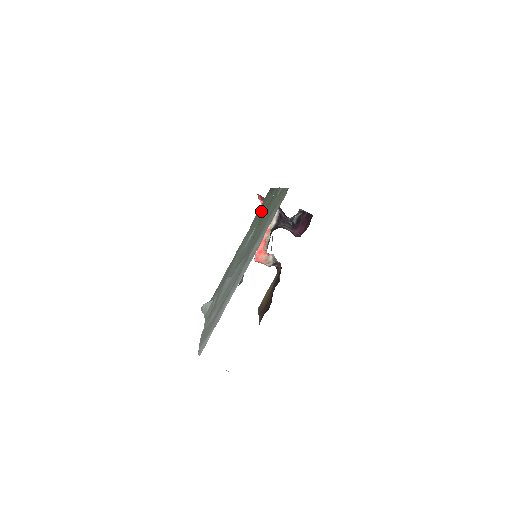
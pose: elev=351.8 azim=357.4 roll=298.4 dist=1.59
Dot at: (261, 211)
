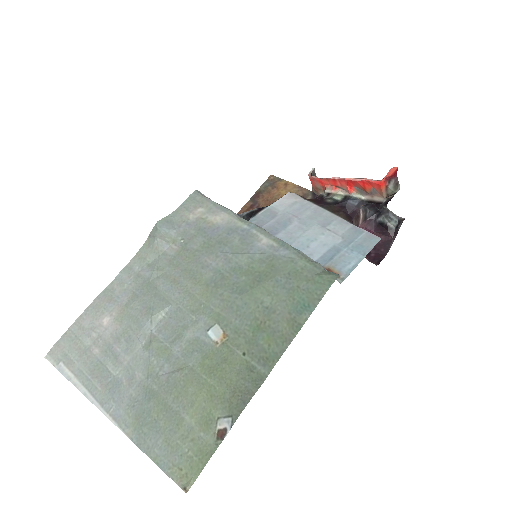
Dot at: (257, 326)
